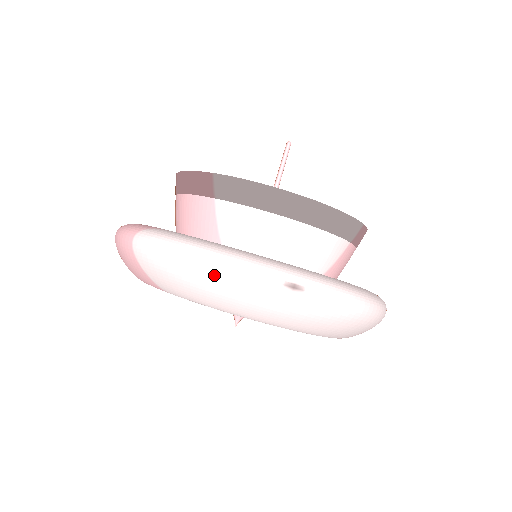
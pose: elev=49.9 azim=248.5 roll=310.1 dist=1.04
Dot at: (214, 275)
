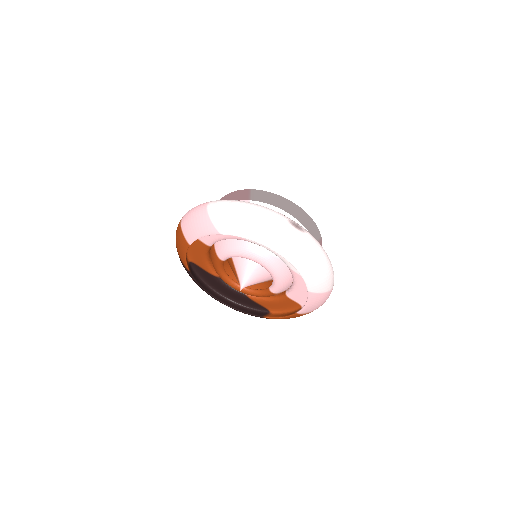
Dot at: (258, 213)
